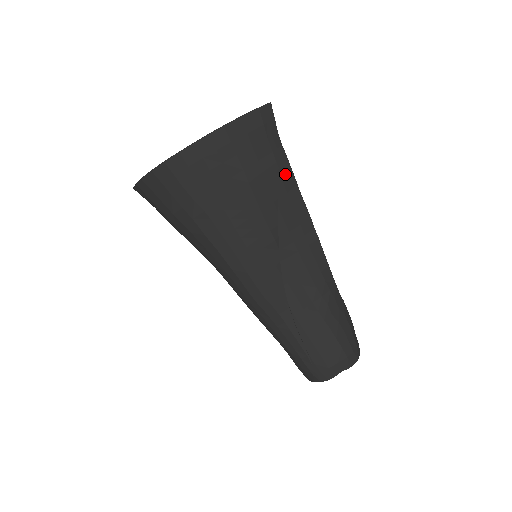
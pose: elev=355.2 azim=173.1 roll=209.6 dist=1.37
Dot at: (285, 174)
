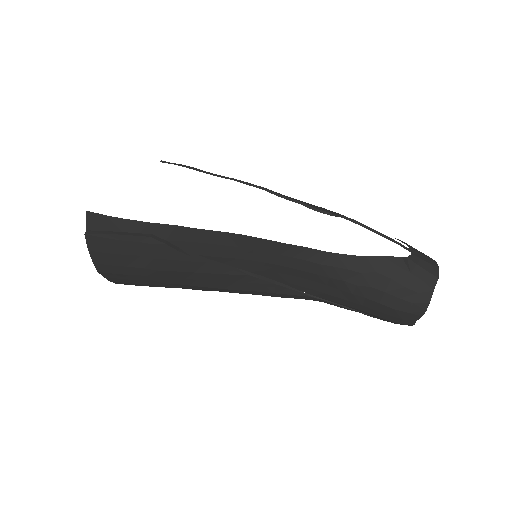
Dot at: (172, 234)
